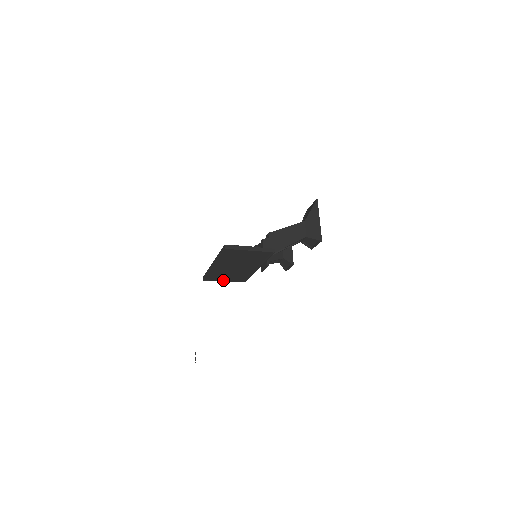
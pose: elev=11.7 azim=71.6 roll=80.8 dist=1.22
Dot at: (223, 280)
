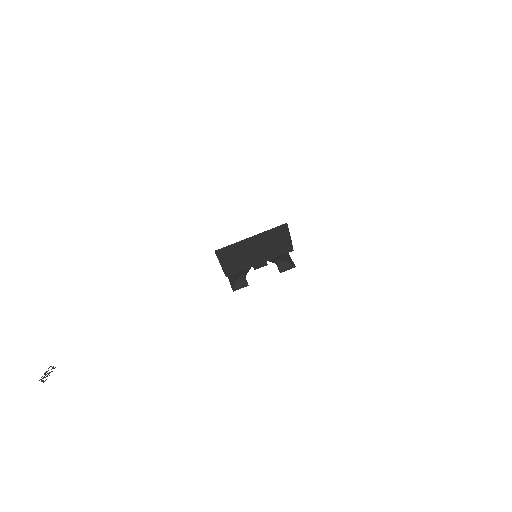
Dot at: (222, 263)
